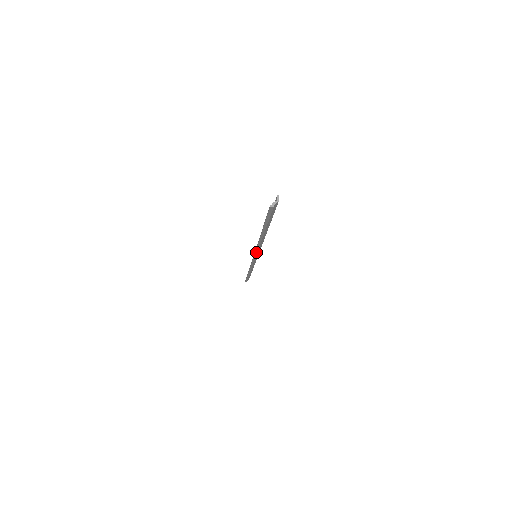
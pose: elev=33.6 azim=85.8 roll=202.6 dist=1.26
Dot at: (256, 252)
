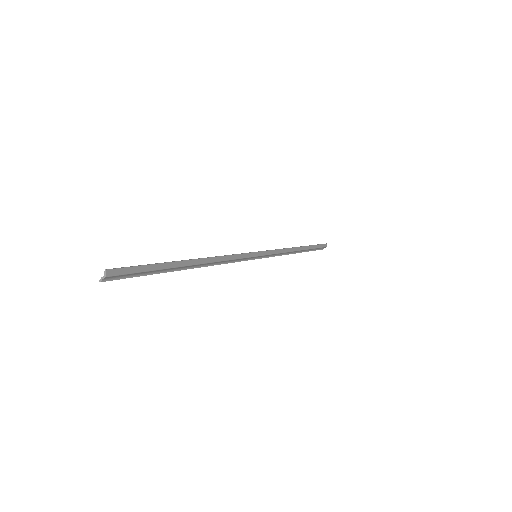
Dot at: (233, 262)
